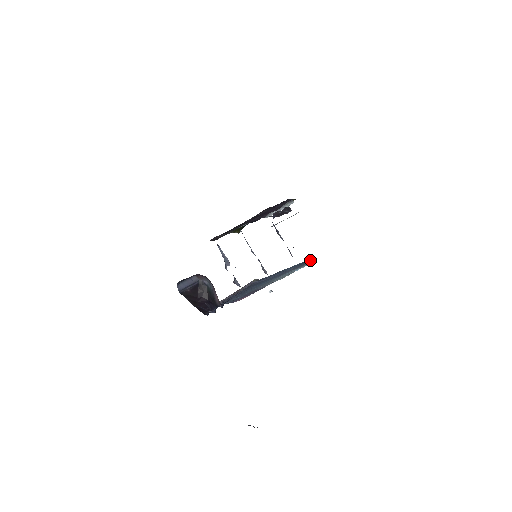
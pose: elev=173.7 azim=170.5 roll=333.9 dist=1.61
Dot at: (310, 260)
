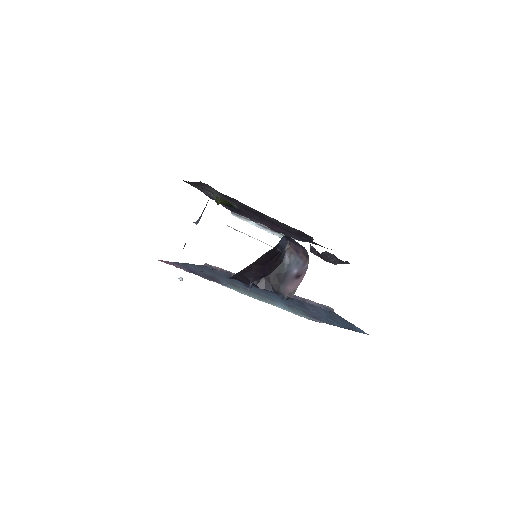
Dot at: (343, 327)
